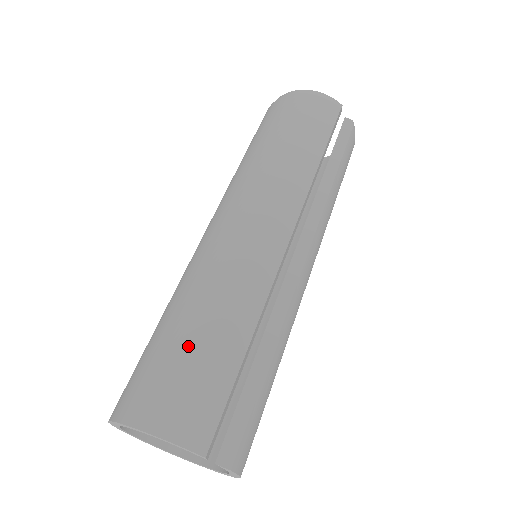
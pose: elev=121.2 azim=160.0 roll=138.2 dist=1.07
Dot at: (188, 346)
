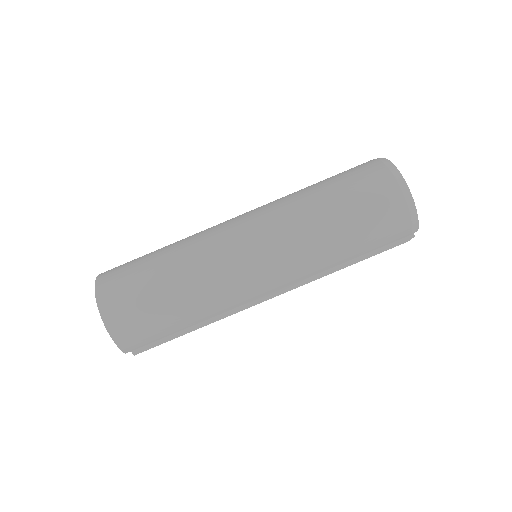
Dot at: (160, 308)
